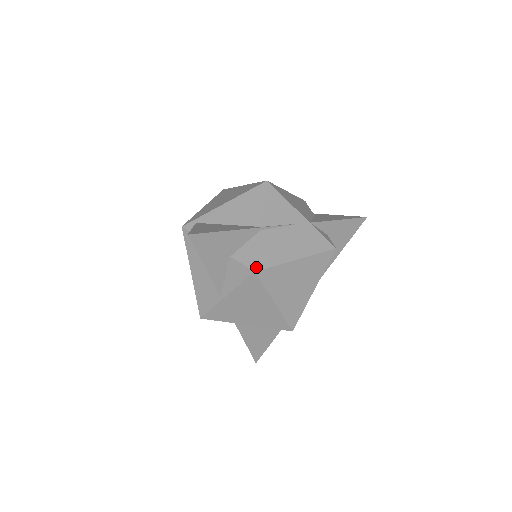
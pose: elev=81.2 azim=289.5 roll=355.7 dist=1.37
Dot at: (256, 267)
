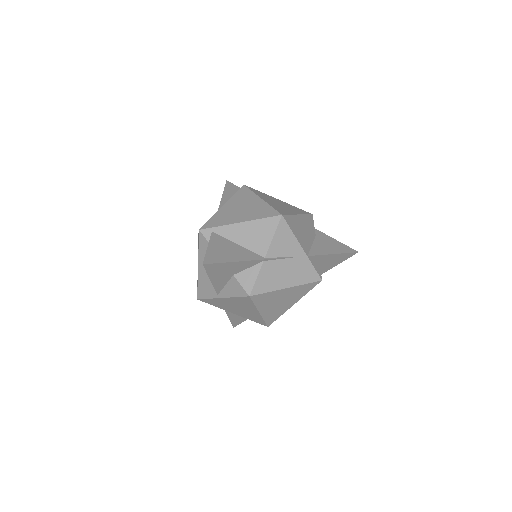
Dot at: (252, 293)
